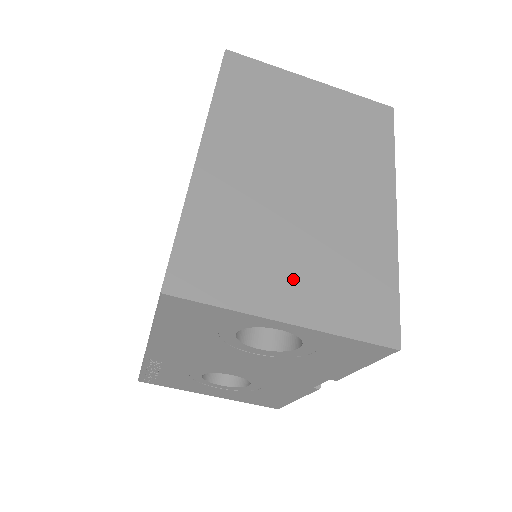
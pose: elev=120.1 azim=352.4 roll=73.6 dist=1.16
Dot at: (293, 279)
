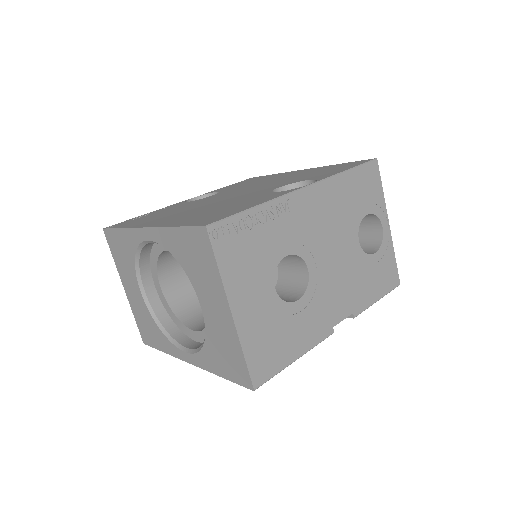
Dot at: occluded
